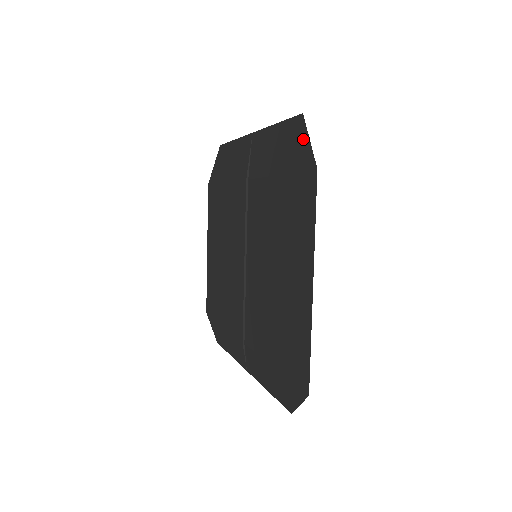
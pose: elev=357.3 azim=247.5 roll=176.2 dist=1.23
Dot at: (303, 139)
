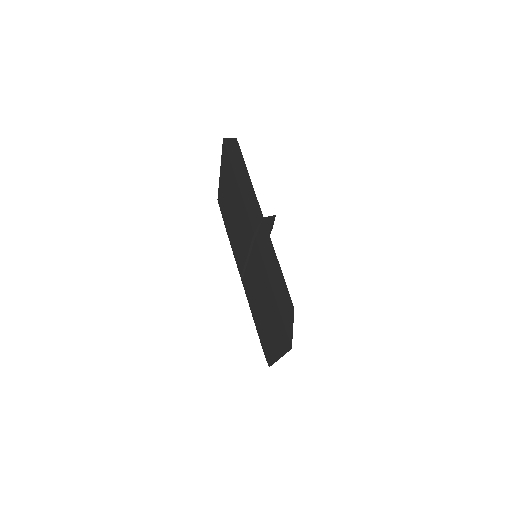
Dot at: (290, 319)
